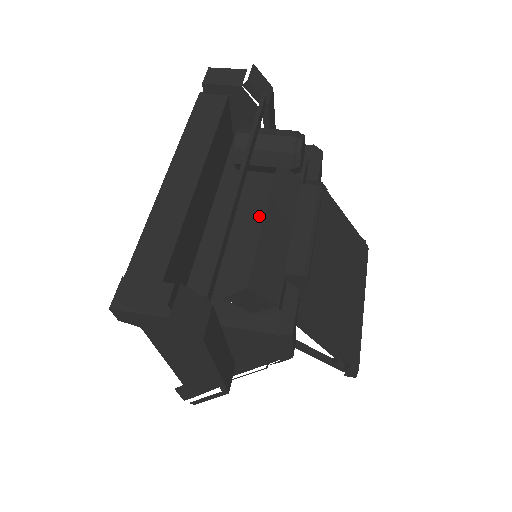
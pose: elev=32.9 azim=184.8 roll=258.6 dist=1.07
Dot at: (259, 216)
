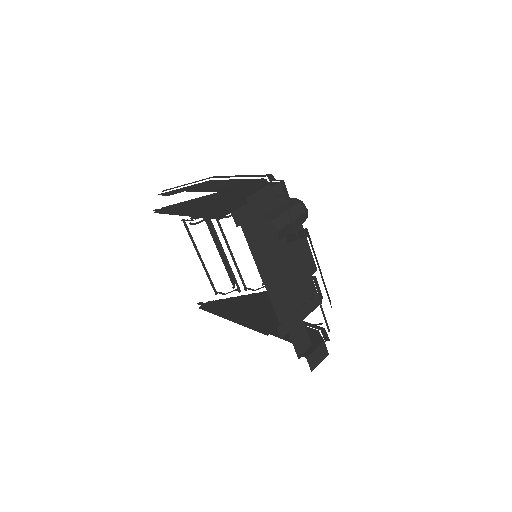
Dot at: (284, 255)
